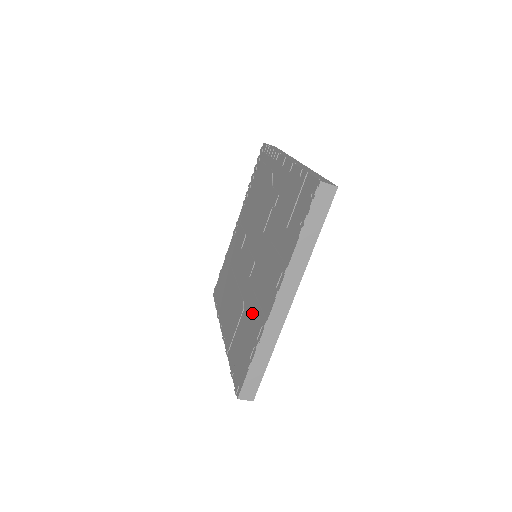
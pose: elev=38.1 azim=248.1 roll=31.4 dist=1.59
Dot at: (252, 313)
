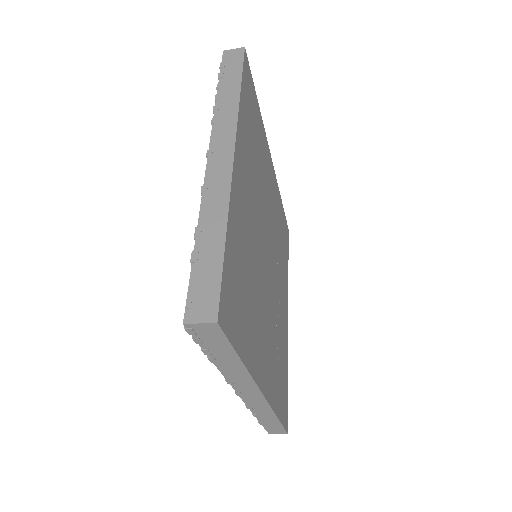
Dot at: occluded
